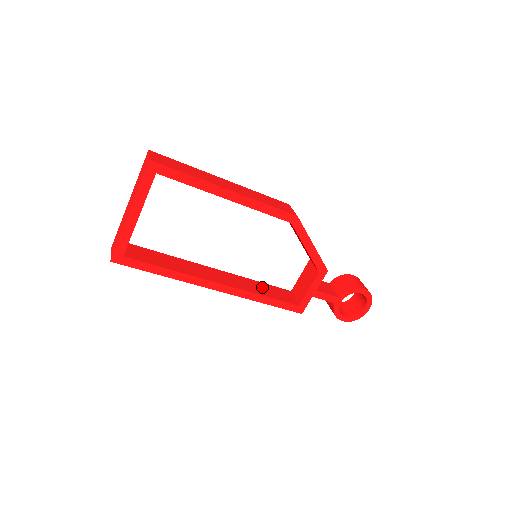
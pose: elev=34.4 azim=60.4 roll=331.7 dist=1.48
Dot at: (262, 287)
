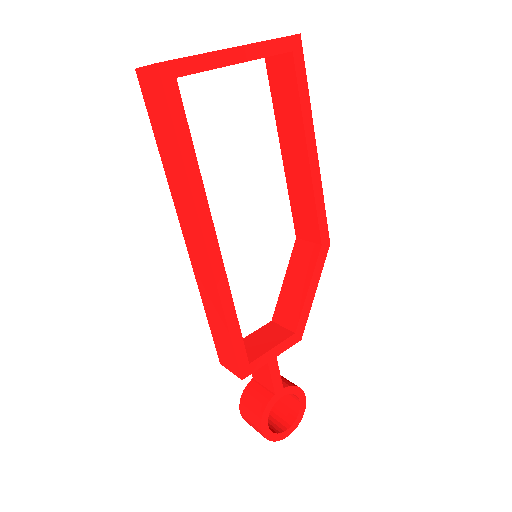
Dot at: occluded
